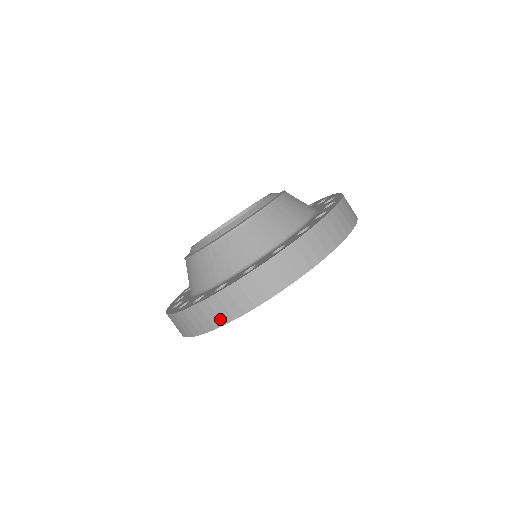
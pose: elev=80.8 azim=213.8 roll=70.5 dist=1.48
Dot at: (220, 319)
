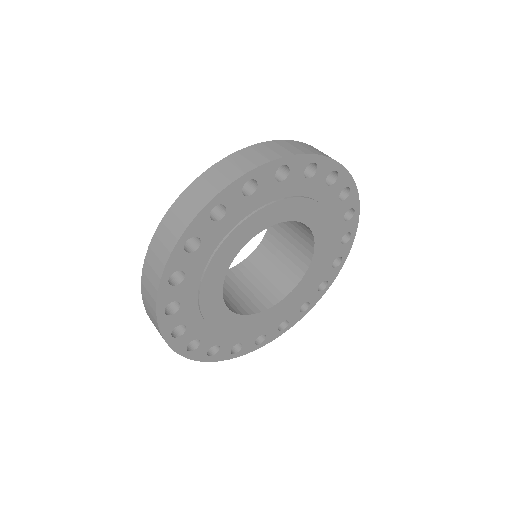
Dot at: (167, 248)
